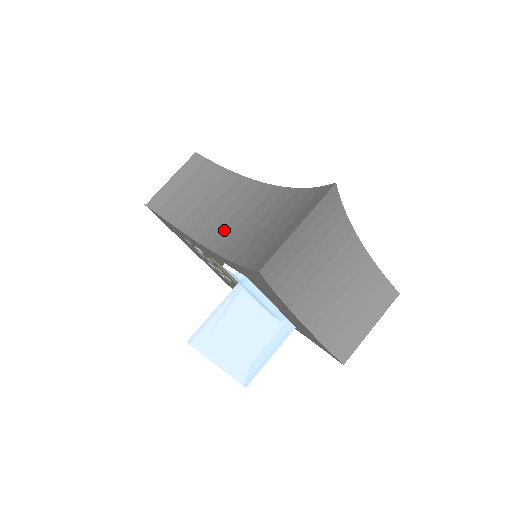
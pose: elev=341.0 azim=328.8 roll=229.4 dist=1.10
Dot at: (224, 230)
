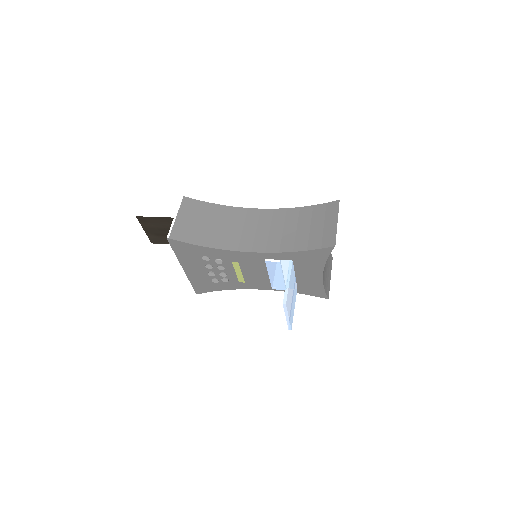
Dot at: (257, 240)
